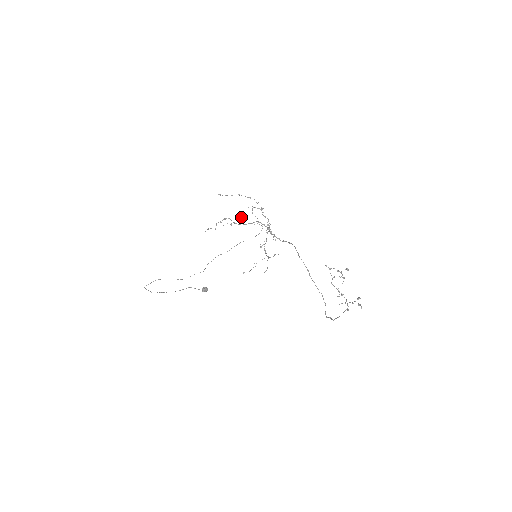
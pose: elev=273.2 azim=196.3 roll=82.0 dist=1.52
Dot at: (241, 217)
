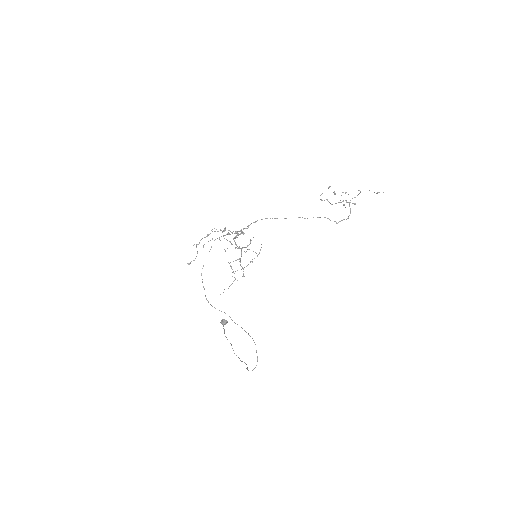
Dot at: occluded
